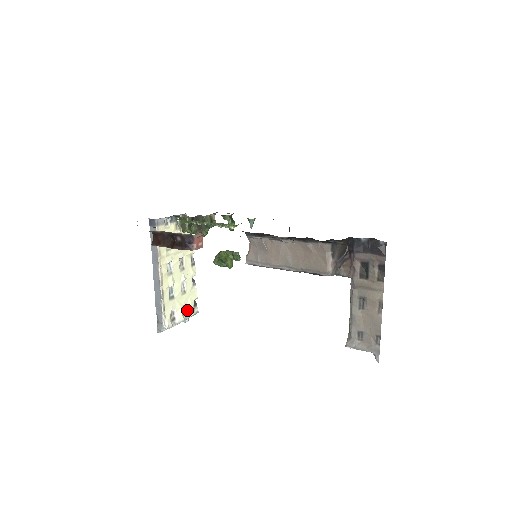
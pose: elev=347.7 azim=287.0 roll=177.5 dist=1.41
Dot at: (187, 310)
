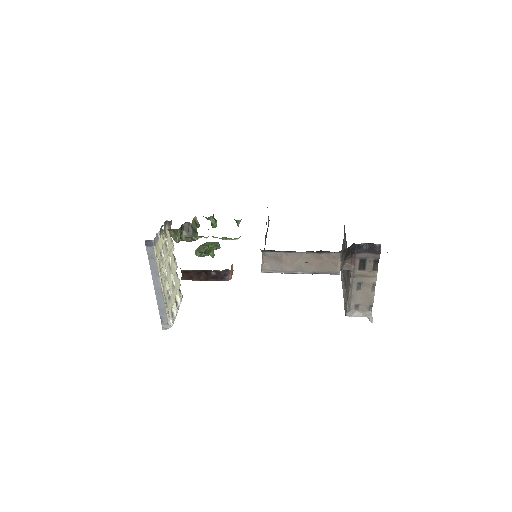
Dot at: (177, 300)
